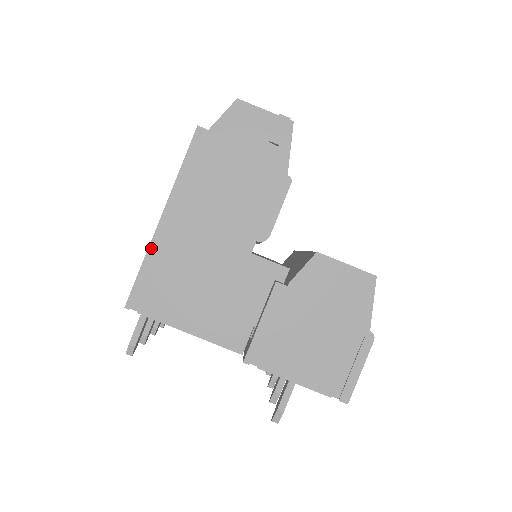
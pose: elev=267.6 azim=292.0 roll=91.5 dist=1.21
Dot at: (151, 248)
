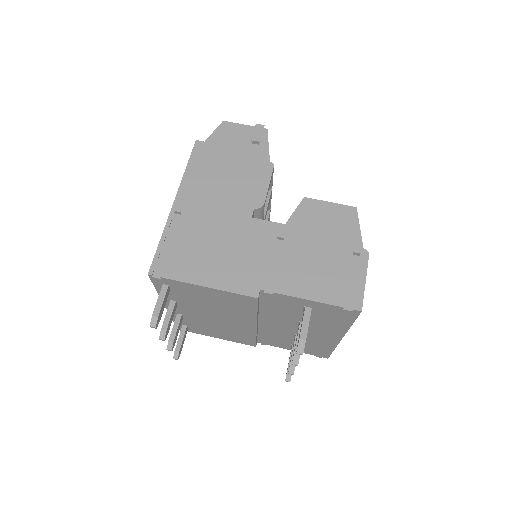
Dot at: (167, 225)
